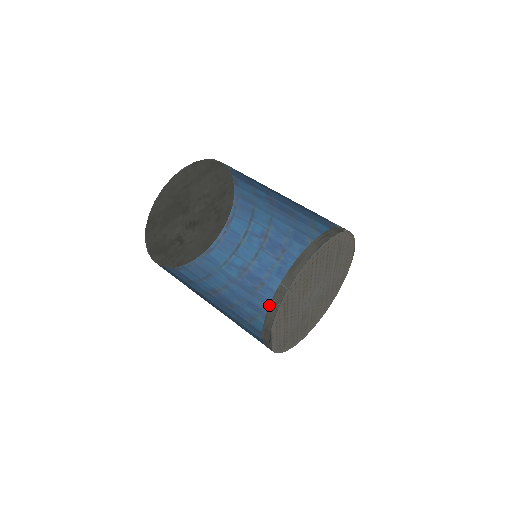
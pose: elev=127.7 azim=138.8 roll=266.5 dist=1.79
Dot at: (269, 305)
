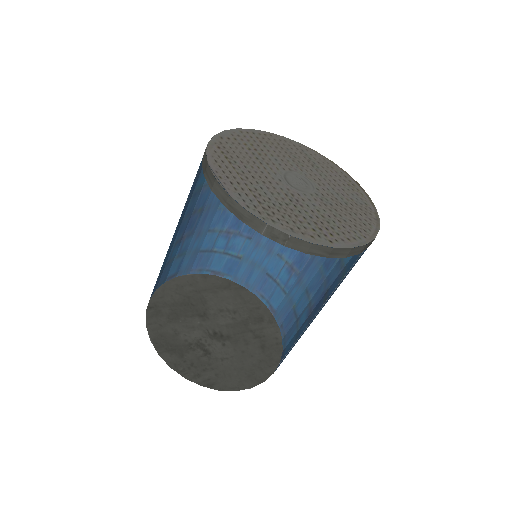
Dot at: occluded
